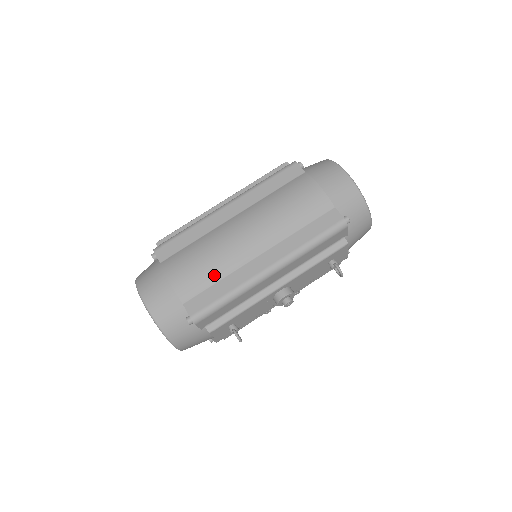
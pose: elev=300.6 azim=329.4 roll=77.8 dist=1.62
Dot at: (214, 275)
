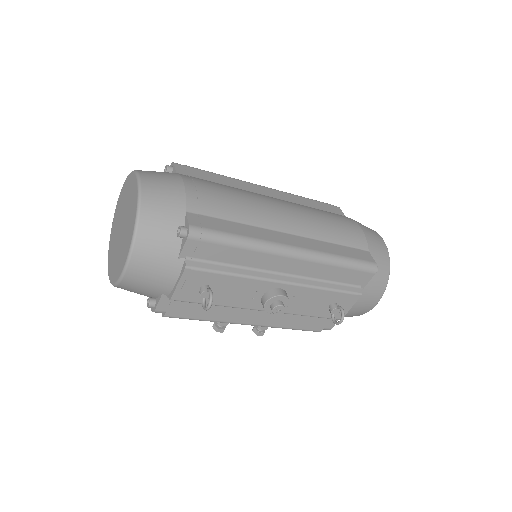
Dot at: (235, 214)
